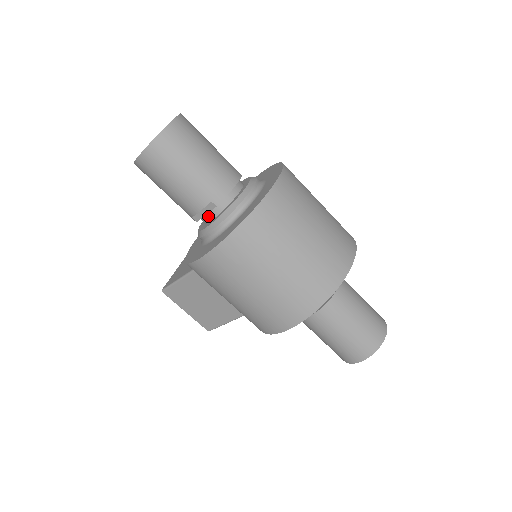
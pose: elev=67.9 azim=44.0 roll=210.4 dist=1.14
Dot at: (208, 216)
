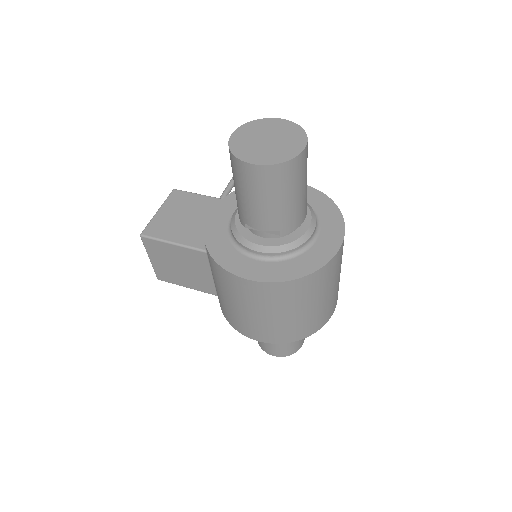
Dot at: (263, 233)
